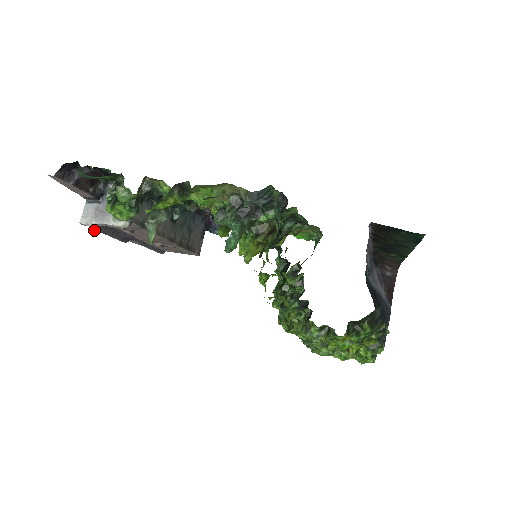
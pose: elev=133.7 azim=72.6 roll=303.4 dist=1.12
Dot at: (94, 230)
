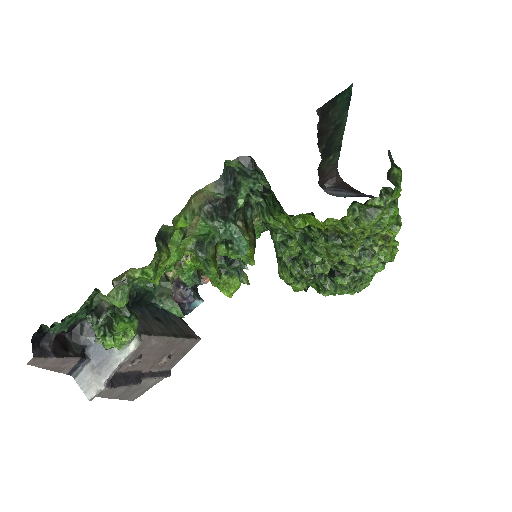
Dot at: occluded
